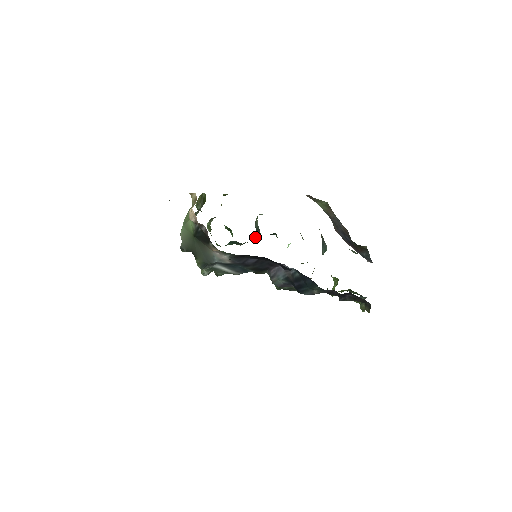
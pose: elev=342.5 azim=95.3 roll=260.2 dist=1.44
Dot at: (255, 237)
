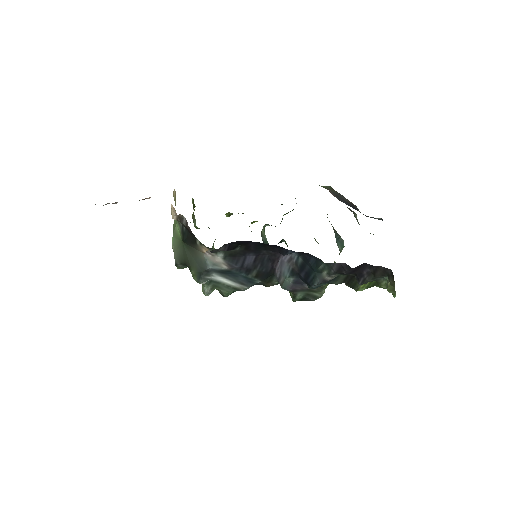
Dot at: occluded
